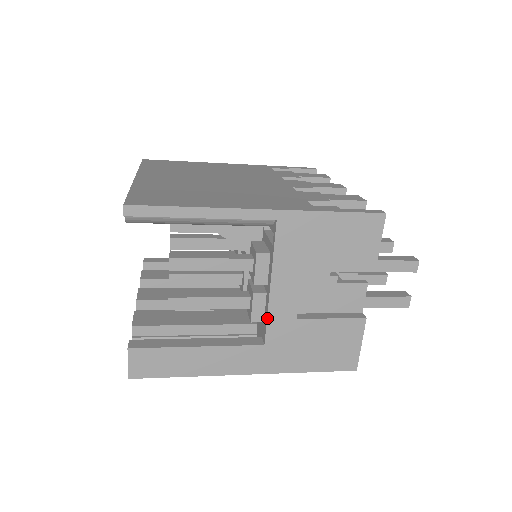
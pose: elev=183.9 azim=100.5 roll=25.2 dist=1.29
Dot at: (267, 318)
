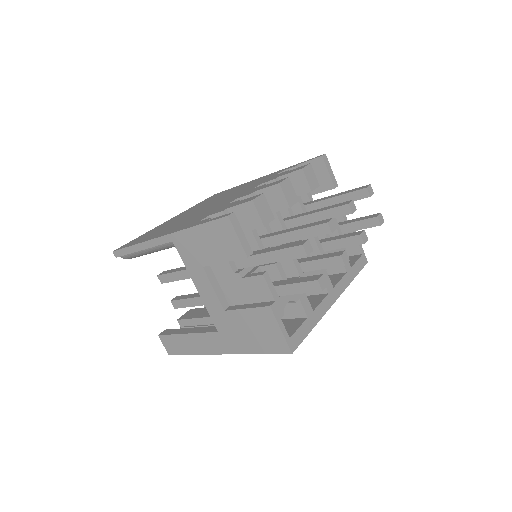
Dot at: (208, 311)
